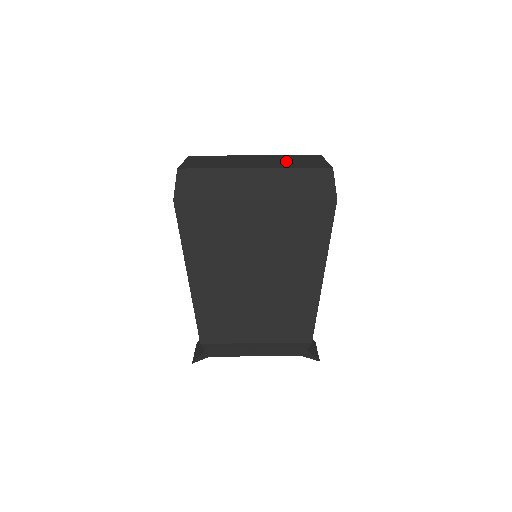
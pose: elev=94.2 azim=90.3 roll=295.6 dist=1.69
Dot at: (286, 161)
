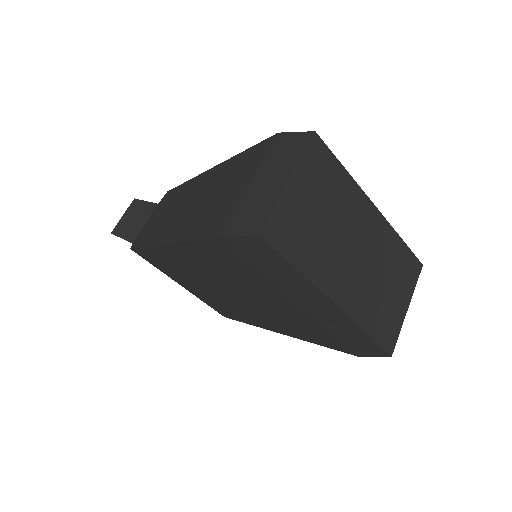
Dot at: (380, 282)
